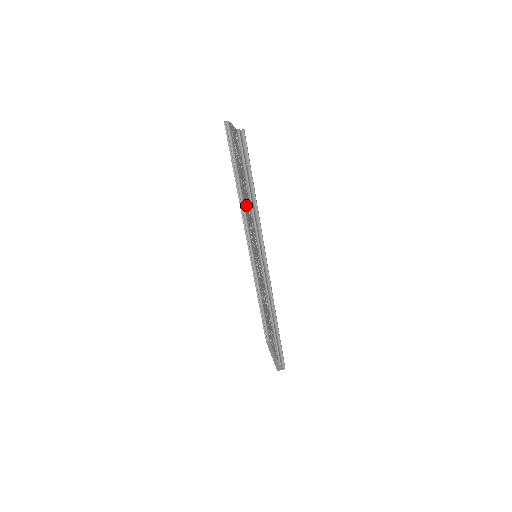
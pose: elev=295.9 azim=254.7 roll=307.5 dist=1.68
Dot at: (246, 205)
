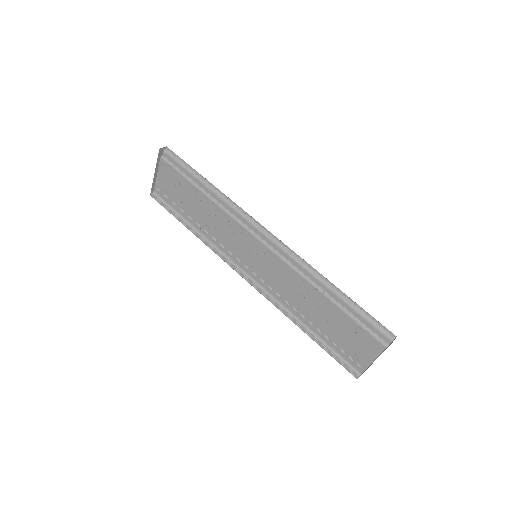
Dot at: (212, 229)
